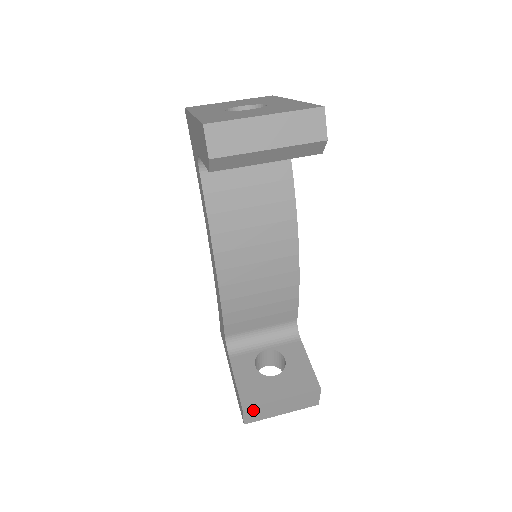
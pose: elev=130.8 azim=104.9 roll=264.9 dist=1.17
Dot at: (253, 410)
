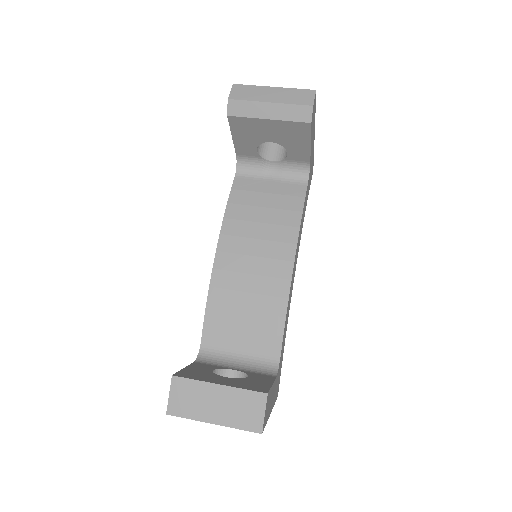
Dot at: (183, 386)
